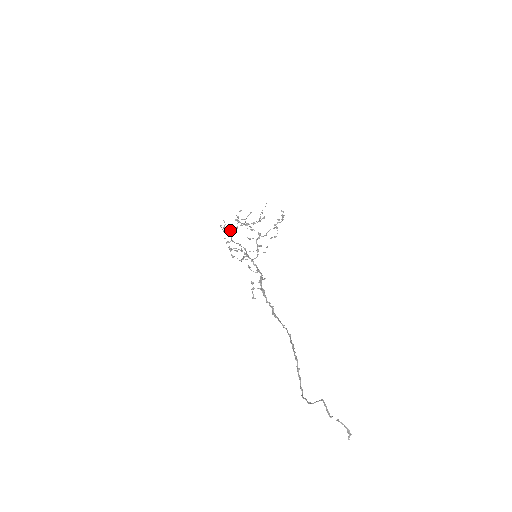
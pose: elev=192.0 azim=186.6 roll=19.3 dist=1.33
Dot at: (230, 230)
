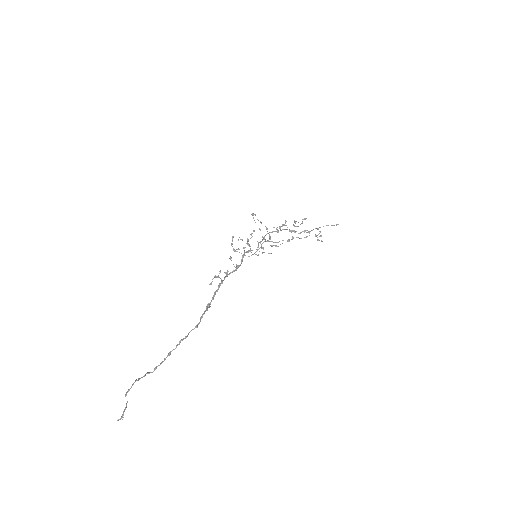
Dot at: (277, 229)
